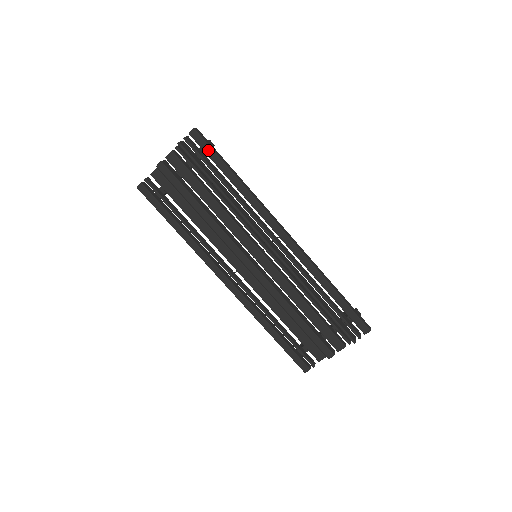
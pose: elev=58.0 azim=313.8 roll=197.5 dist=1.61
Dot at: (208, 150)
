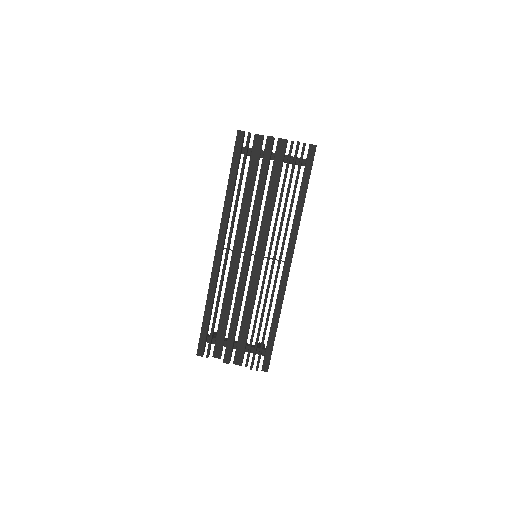
Dot at: (309, 167)
